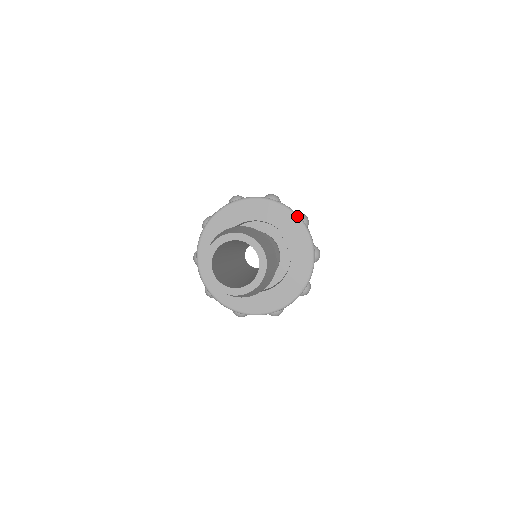
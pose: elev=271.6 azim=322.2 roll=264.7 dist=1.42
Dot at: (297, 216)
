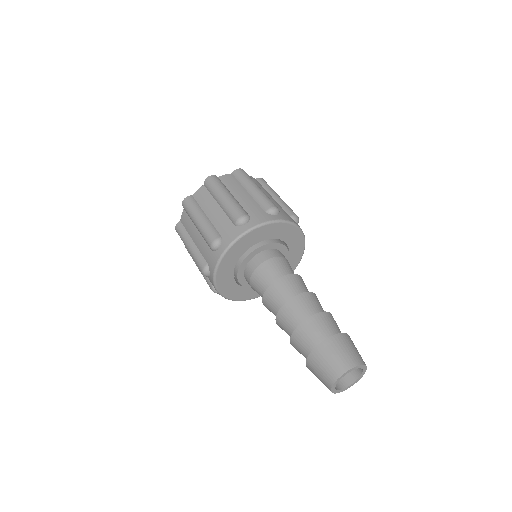
Dot at: occluded
